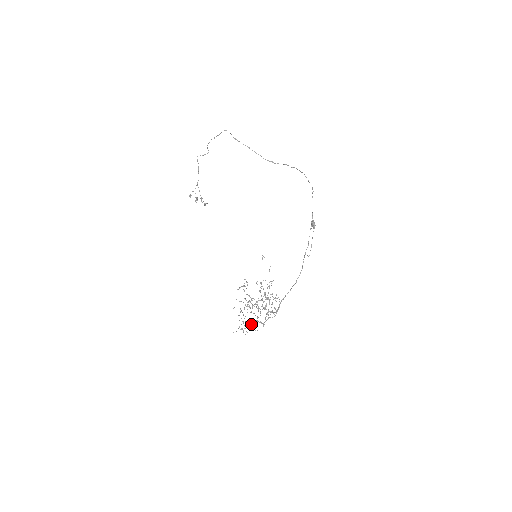
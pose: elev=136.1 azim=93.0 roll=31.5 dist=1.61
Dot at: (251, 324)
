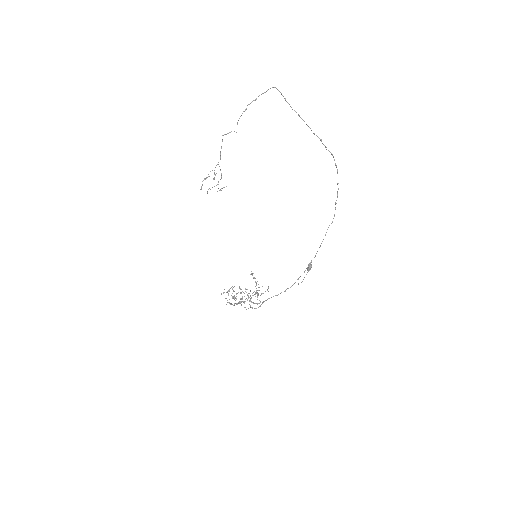
Dot at: (247, 289)
